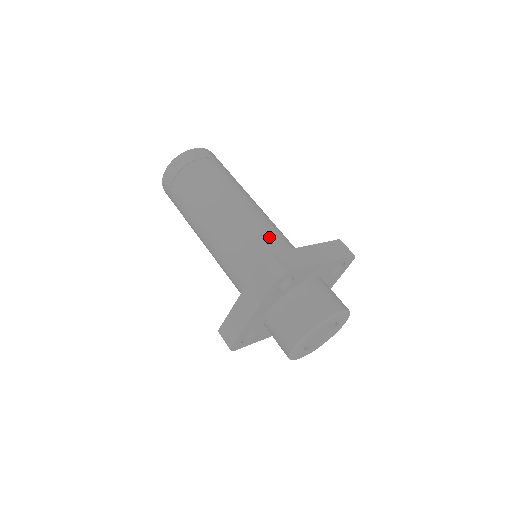
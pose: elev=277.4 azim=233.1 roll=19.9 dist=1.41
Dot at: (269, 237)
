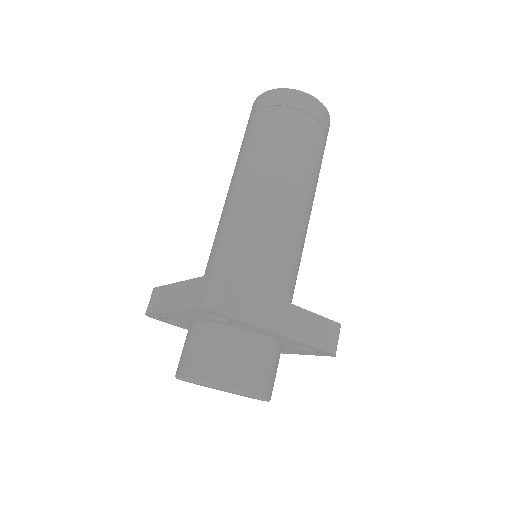
Dot at: (271, 253)
